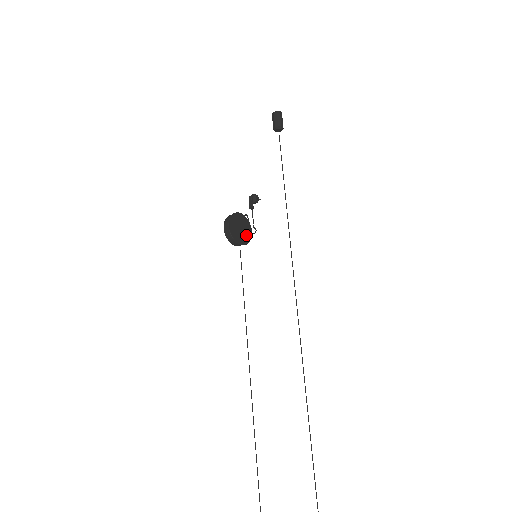
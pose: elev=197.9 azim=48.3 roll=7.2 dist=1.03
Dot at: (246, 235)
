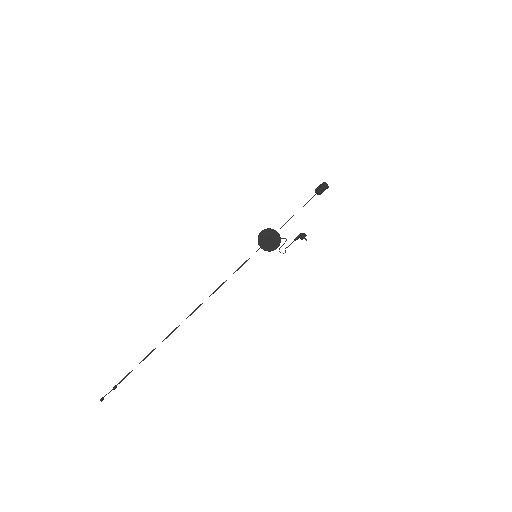
Dot at: (270, 246)
